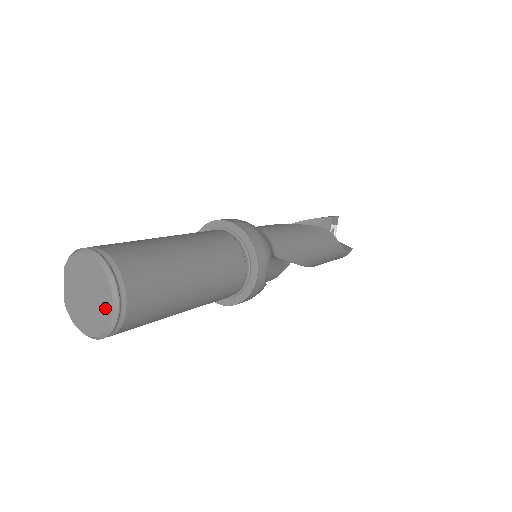
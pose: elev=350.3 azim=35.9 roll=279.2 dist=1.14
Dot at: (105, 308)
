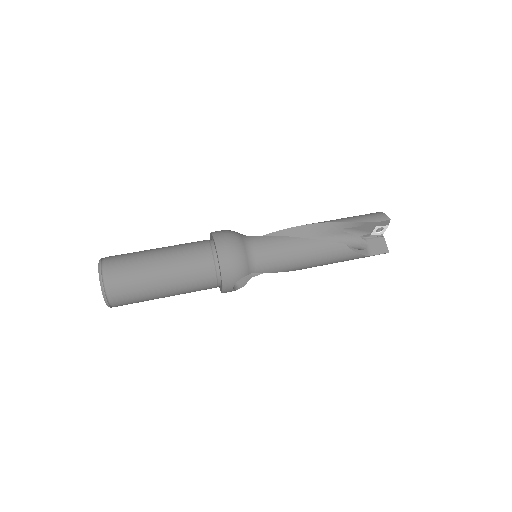
Dot at: occluded
